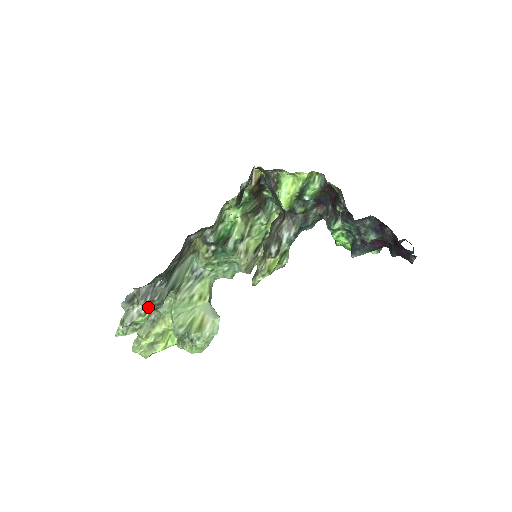
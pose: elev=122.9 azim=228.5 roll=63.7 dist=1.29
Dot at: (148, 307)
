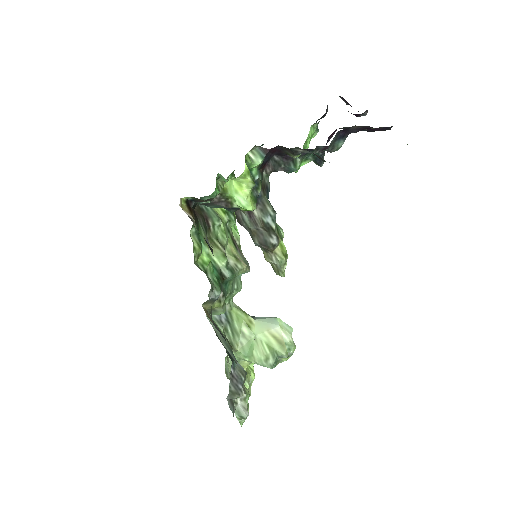
Dot at: occluded
